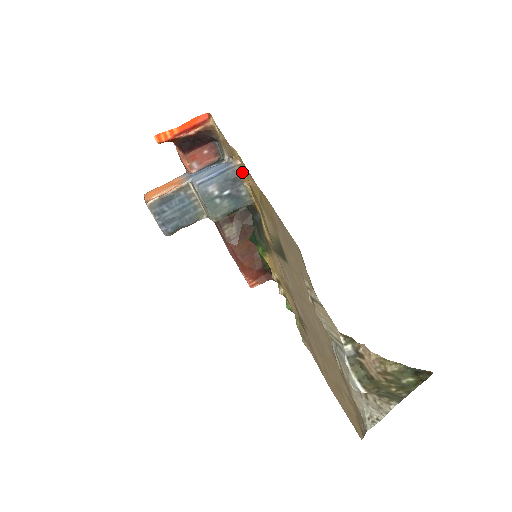
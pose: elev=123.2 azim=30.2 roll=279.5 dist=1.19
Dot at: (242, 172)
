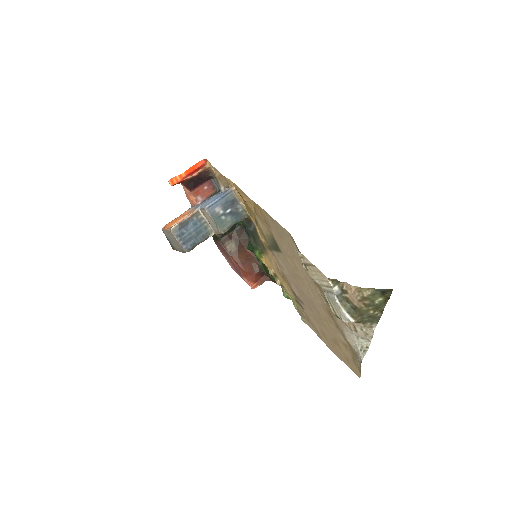
Dot at: (237, 195)
